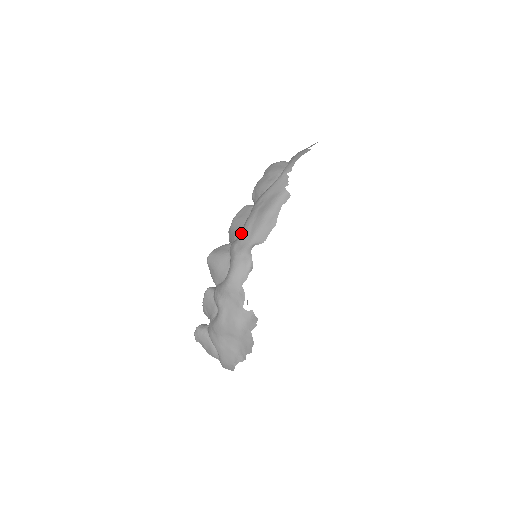
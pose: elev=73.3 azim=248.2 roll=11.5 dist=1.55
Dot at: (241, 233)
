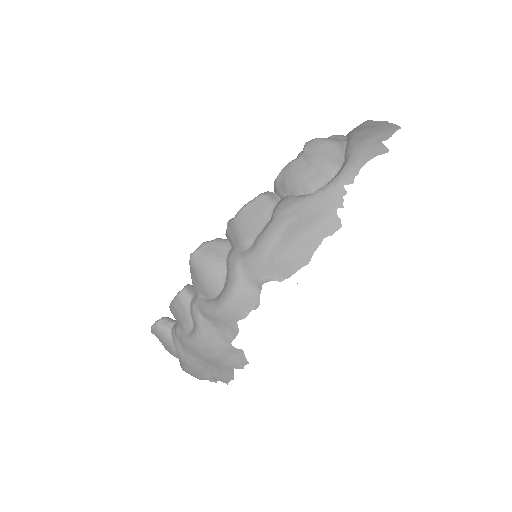
Dot at: (252, 250)
